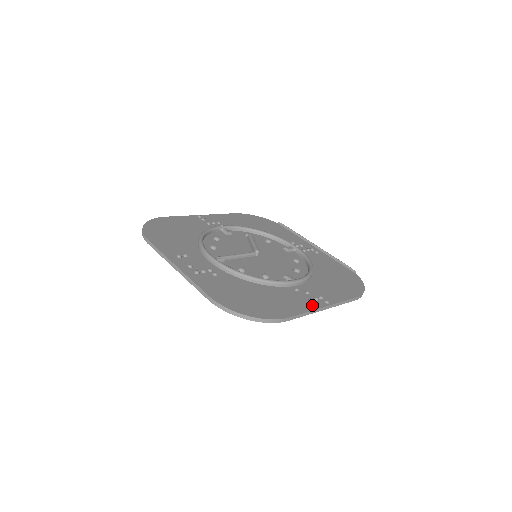
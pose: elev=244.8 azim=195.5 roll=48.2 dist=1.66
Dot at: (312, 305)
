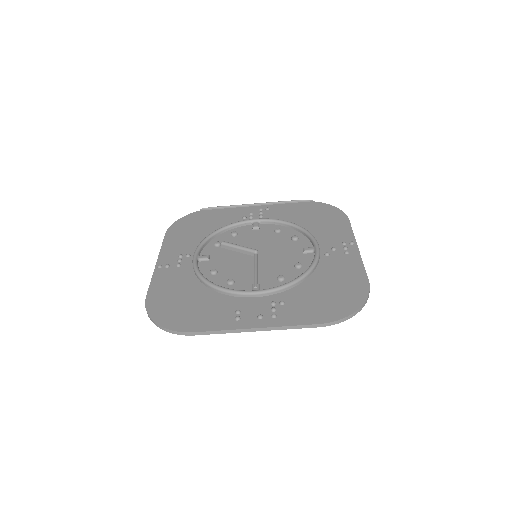
Dot at: (354, 255)
